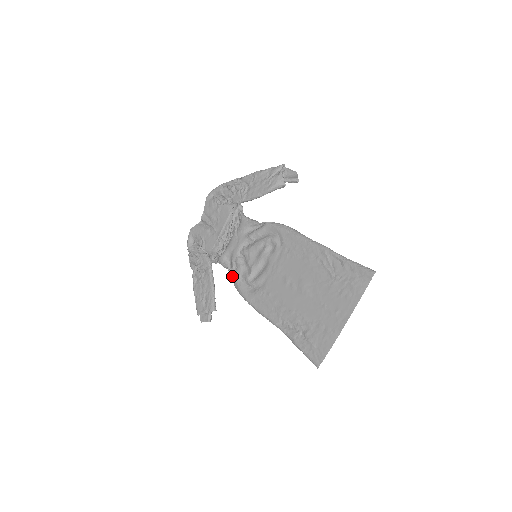
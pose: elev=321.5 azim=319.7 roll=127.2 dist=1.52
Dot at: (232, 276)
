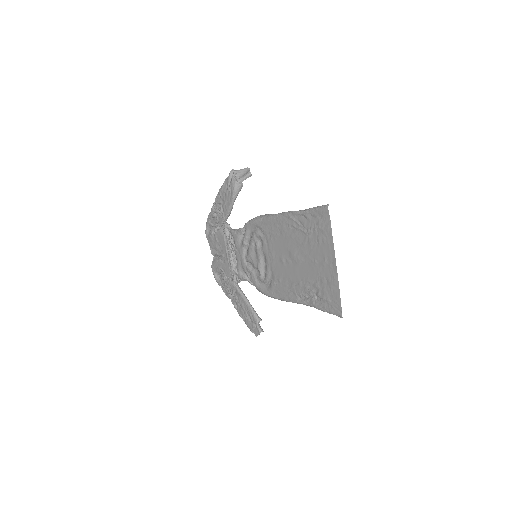
Dot at: occluded
